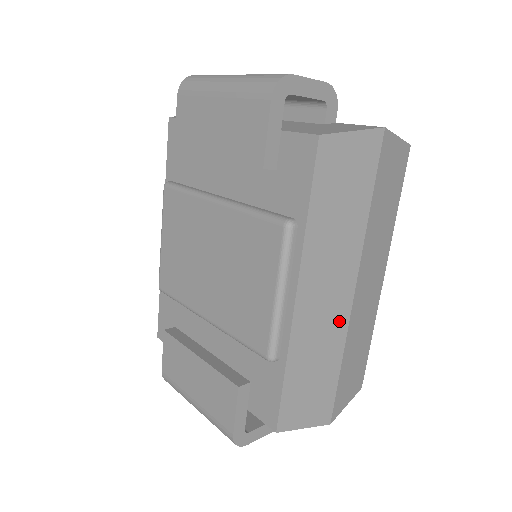
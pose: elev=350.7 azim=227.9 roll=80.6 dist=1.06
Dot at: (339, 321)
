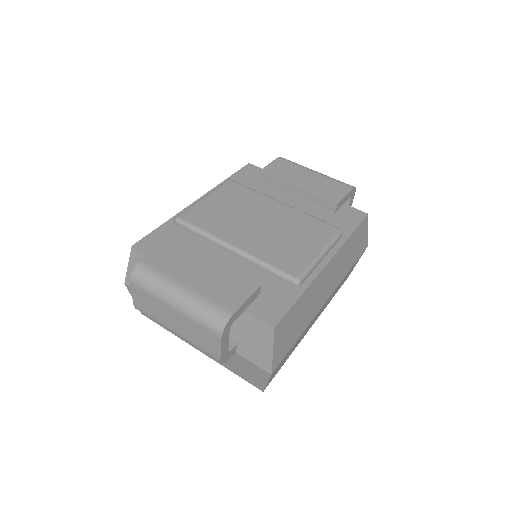
Dot at: (317, 307)
